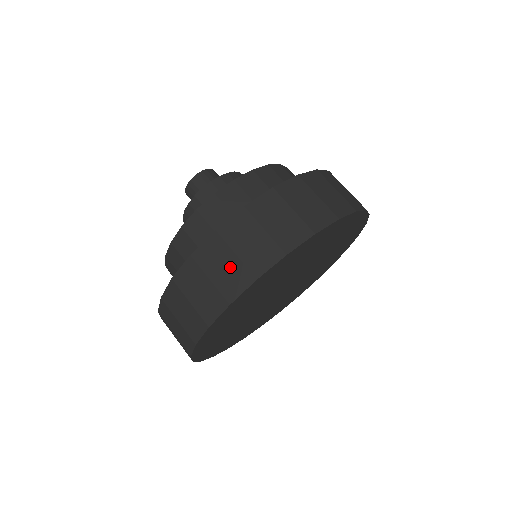
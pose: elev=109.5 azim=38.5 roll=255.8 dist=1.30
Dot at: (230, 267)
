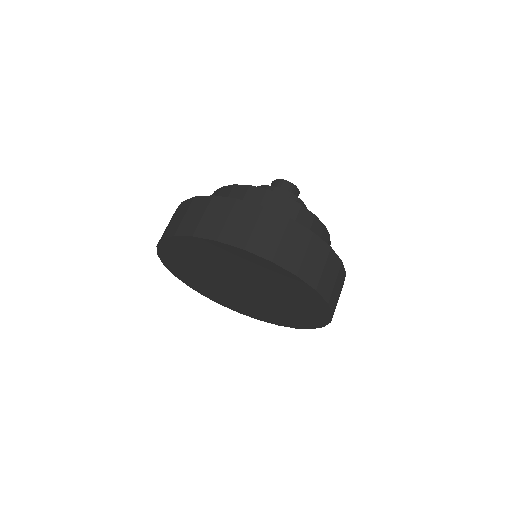
Dot at: (195, 219)
